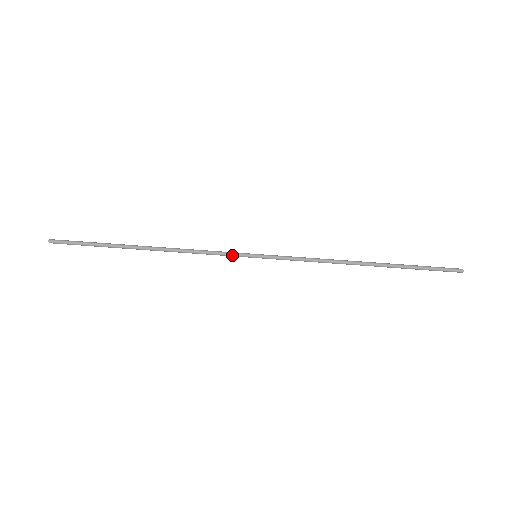
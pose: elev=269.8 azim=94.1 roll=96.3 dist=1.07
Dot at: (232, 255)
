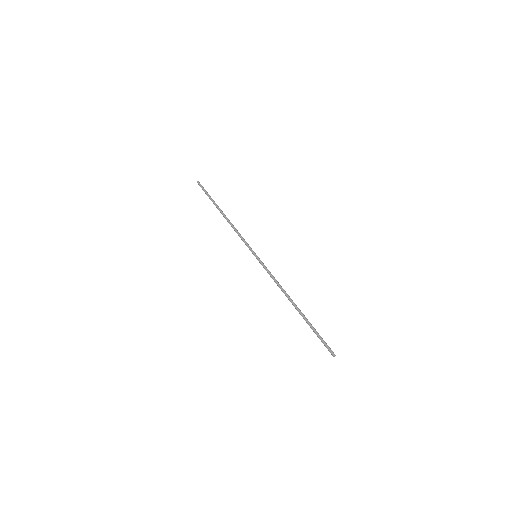
Dot at: (249, 246)
